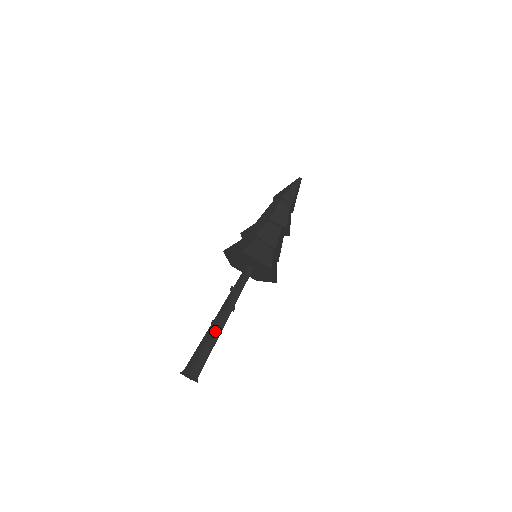
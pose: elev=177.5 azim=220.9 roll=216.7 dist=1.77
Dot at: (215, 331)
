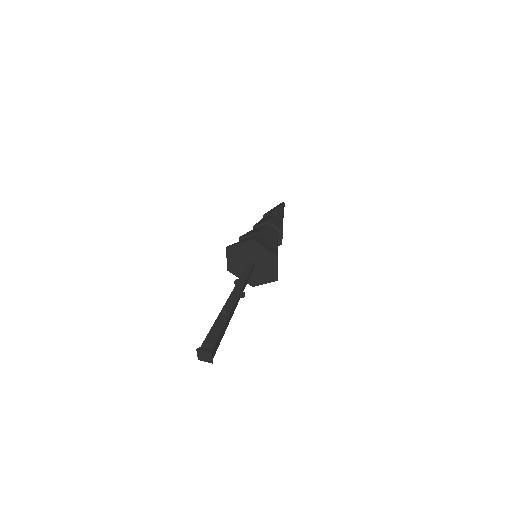
Dot at: (223, 311)
